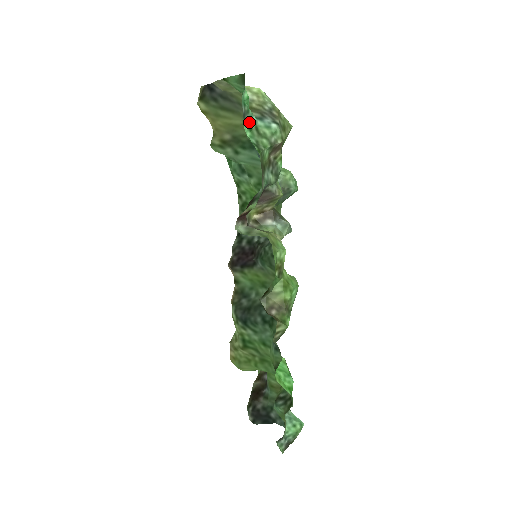
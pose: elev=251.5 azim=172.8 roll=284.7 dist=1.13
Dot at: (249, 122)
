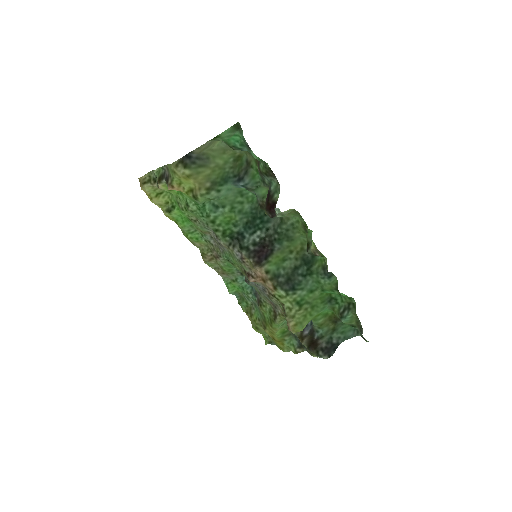
Dot at: (249, 151)
